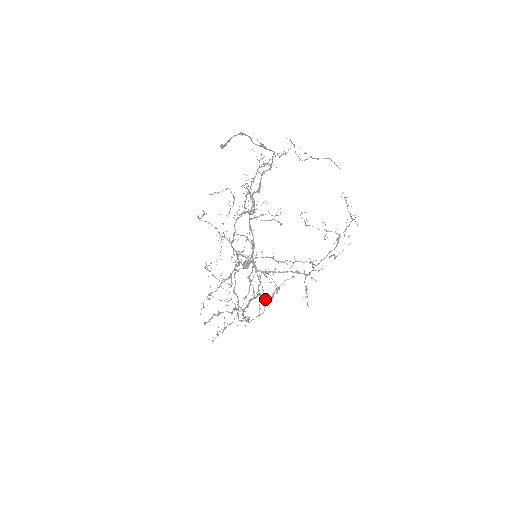
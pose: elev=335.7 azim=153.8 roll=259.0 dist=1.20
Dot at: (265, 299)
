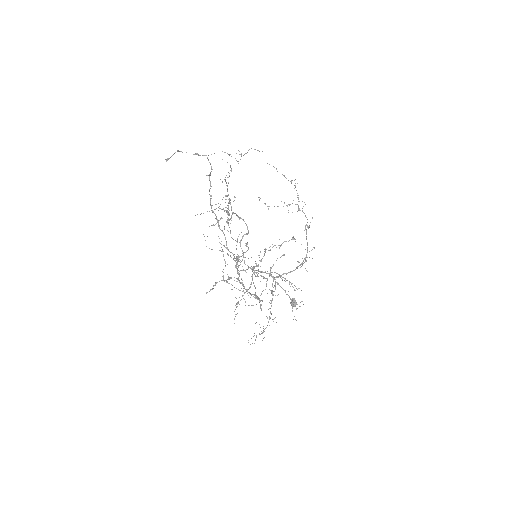
Dot at: occluded
